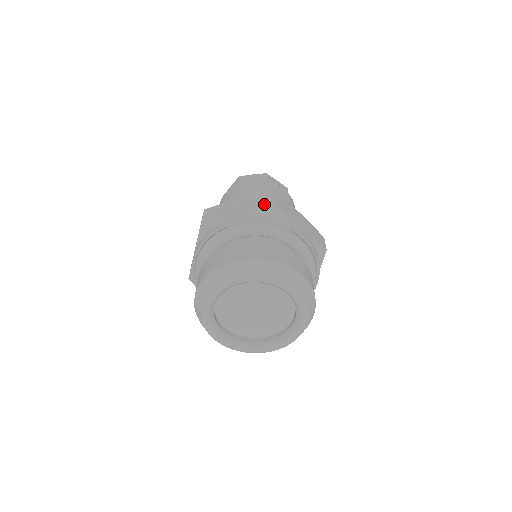
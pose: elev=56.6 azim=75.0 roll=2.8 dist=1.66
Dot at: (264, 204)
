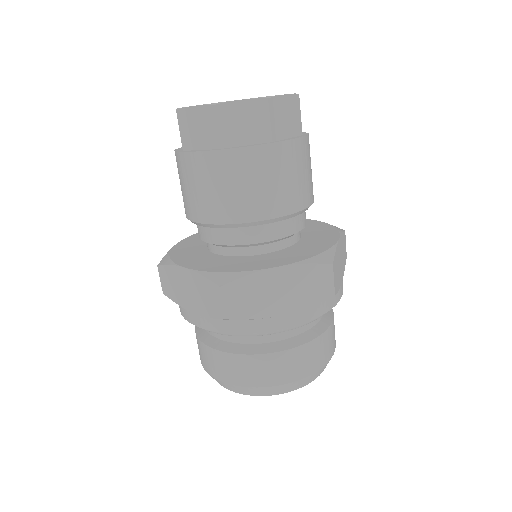
Dot at: (212, 308)
